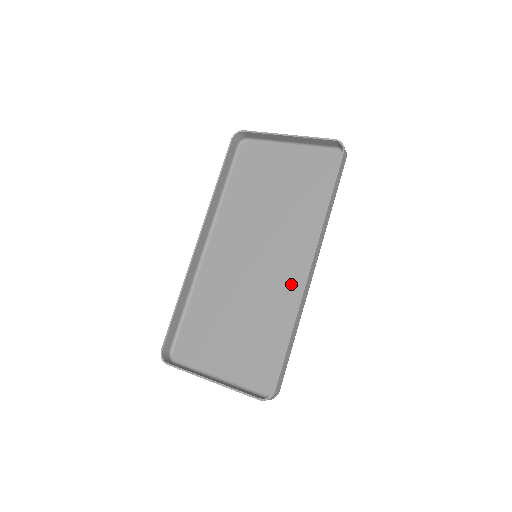
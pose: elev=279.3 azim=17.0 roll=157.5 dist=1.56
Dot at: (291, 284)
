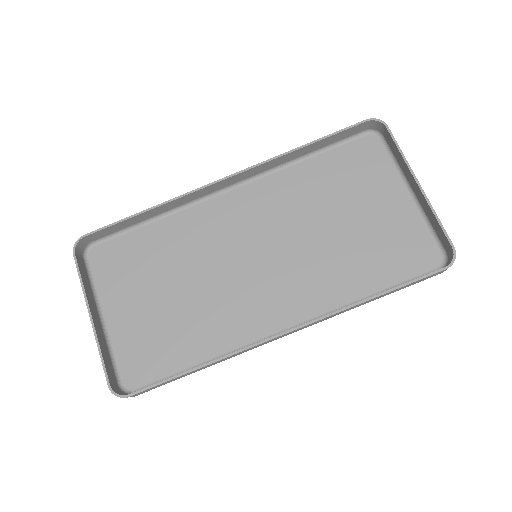
Dot at: (254, 320)
